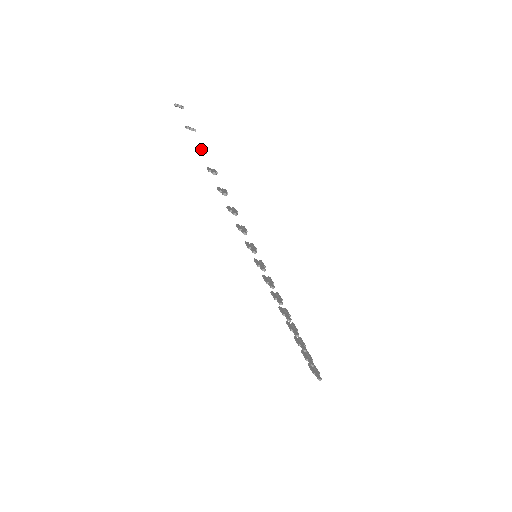
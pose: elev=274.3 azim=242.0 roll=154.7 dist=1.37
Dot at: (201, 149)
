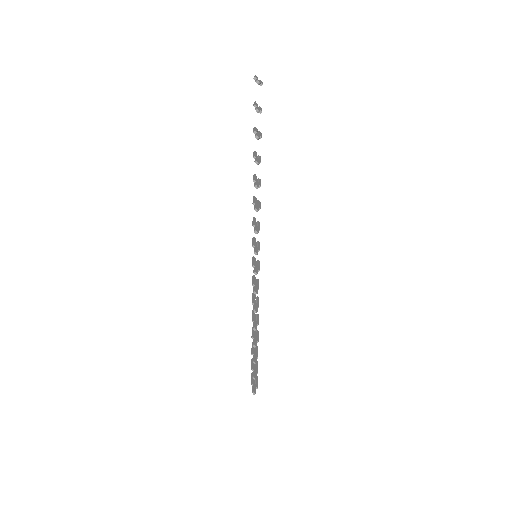
Dot at: (257, 133)
